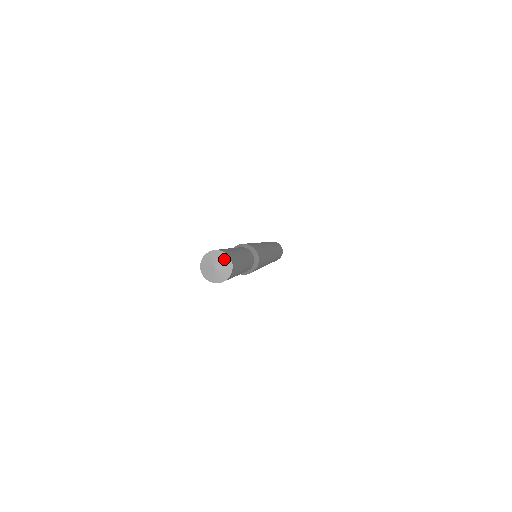
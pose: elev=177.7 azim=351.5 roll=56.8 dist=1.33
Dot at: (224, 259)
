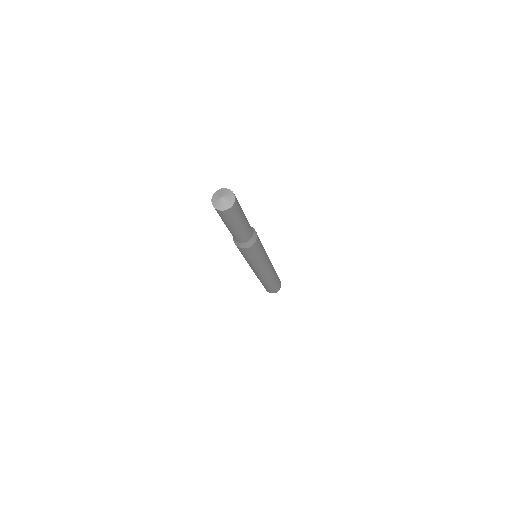
Dot at: (223, 191)
